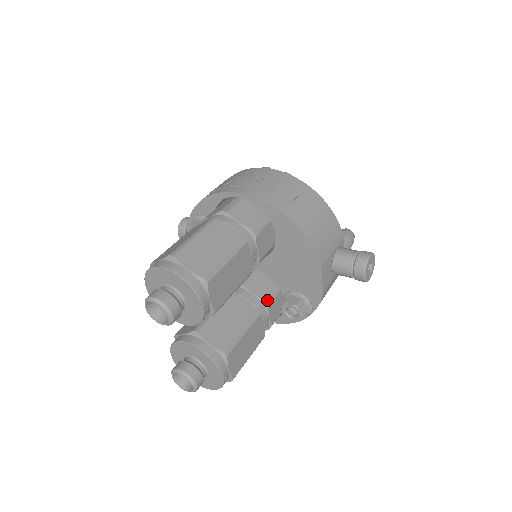
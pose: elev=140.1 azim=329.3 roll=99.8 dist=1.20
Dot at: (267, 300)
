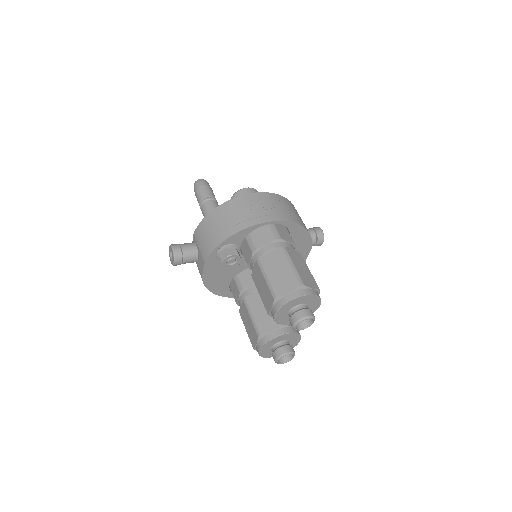
Dot at: occluded
